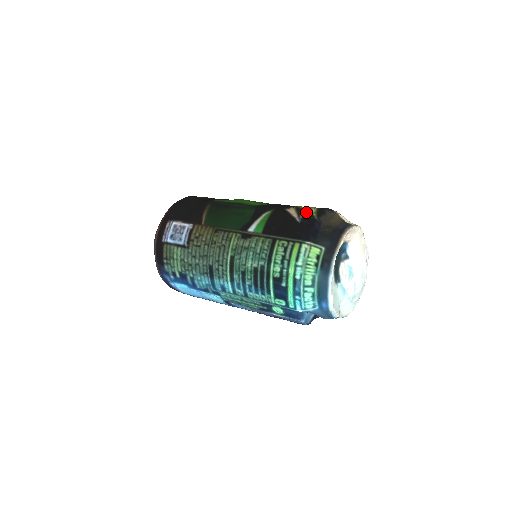
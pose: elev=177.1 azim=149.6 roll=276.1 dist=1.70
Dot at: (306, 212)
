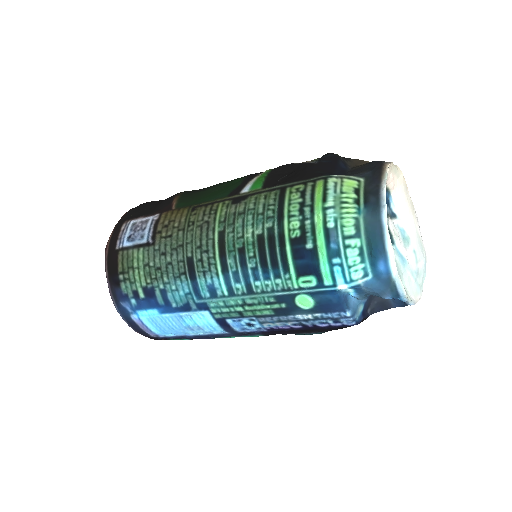
Dot at: (322, 156)
